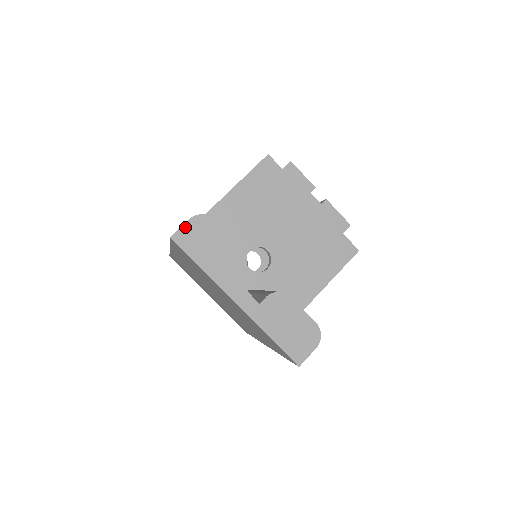
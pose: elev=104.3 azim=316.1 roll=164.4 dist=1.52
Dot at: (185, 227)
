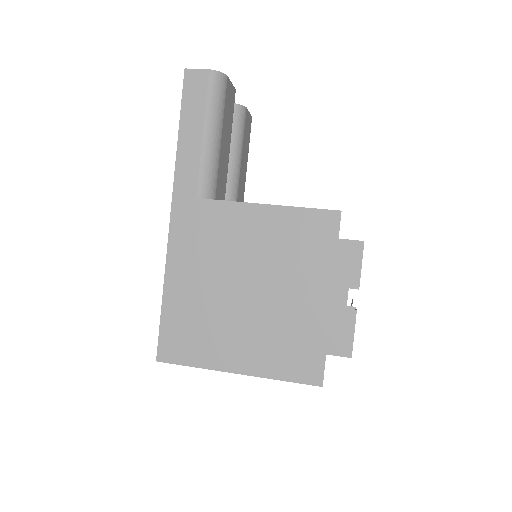
Dot at: occluded
